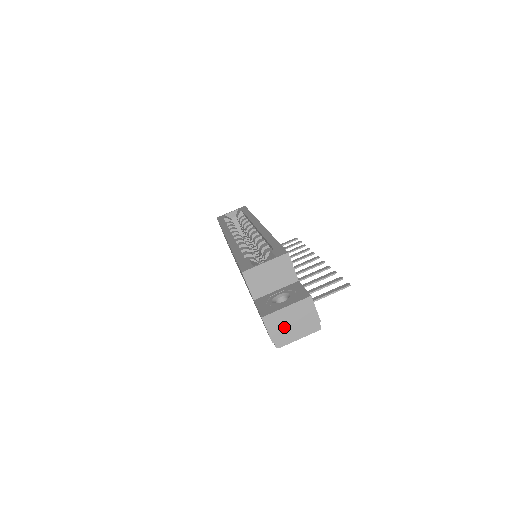
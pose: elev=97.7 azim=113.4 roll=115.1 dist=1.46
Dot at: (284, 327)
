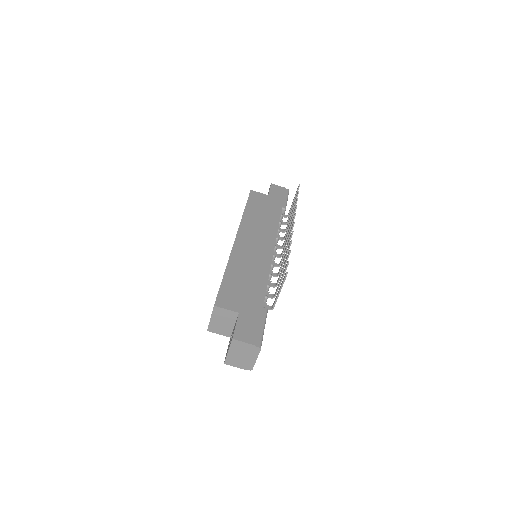
Dot at: (241, 360)
